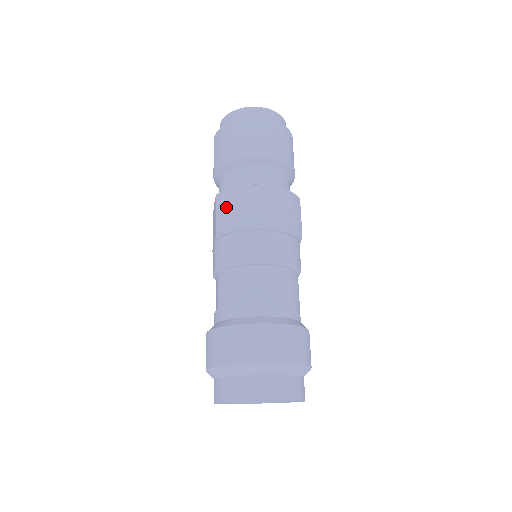
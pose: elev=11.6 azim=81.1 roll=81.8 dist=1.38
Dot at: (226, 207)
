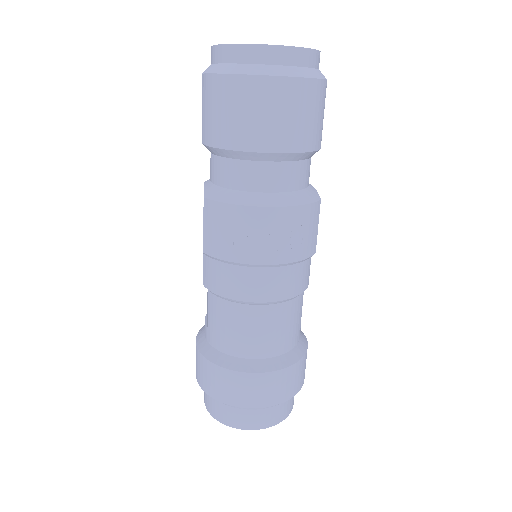
Dot at: (216, 228)
